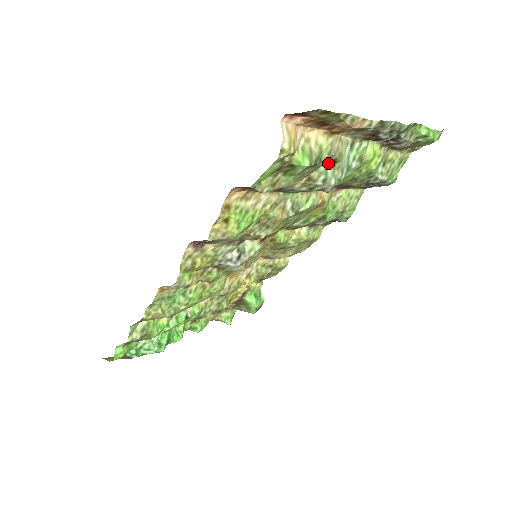
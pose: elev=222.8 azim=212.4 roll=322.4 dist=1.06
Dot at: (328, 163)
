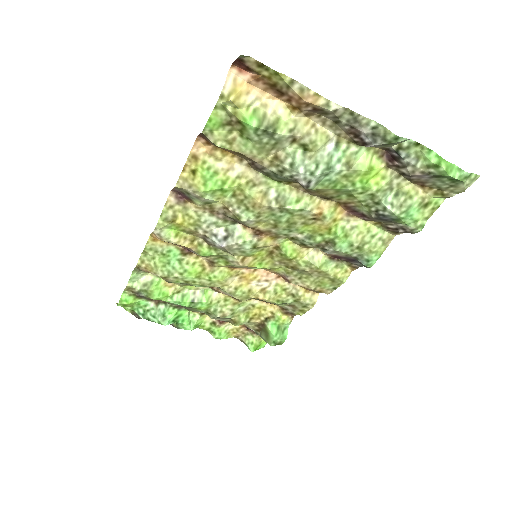
Dot at: (297, 146)
